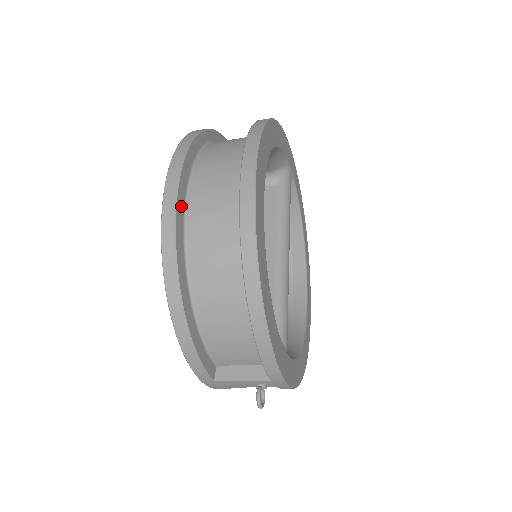
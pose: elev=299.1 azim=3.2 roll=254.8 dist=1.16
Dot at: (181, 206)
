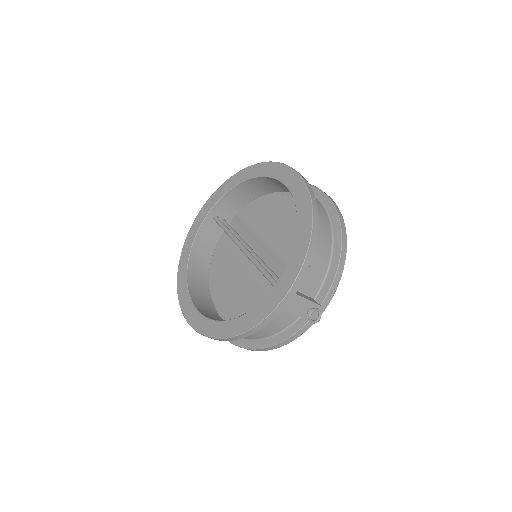
Dot at: occluded
